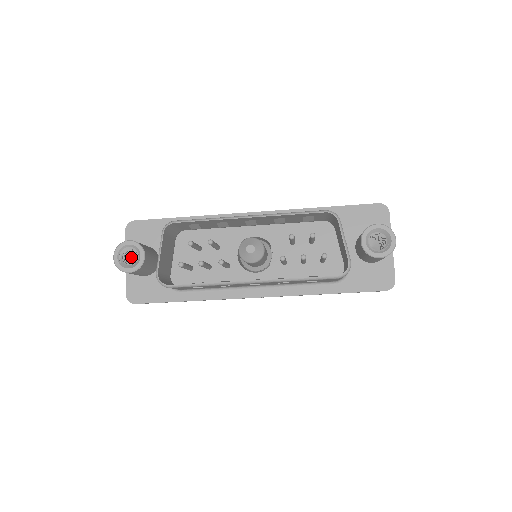
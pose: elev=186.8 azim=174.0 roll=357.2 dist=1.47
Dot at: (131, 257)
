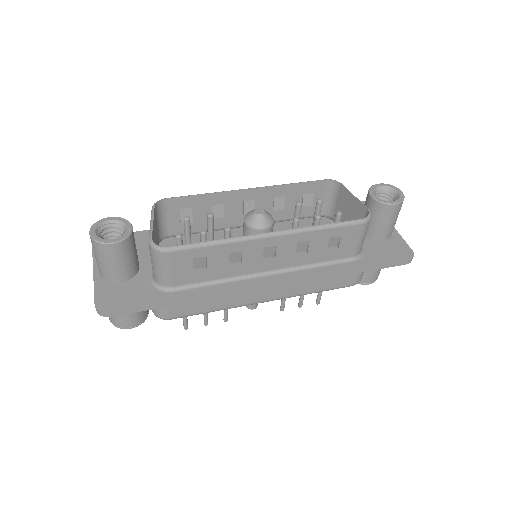
Dot at: occluded
